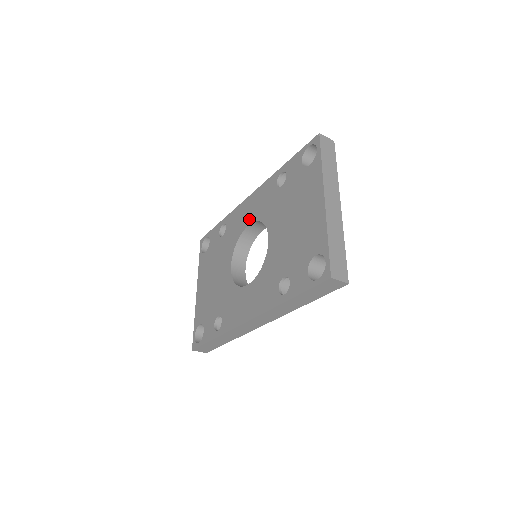
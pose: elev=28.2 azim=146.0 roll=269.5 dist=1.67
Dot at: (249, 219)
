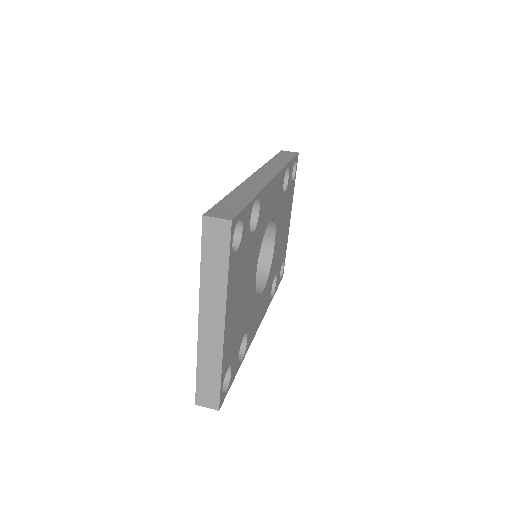
Dot at: occluded
